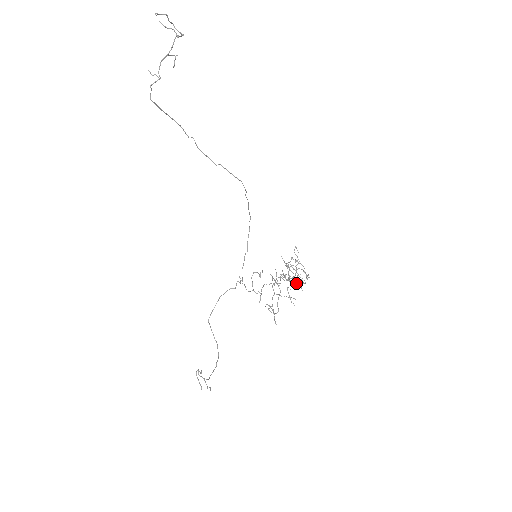
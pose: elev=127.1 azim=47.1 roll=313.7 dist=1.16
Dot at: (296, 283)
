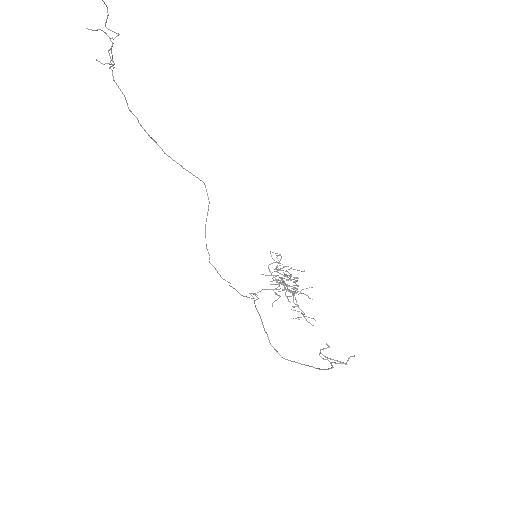
Dot at: (296, 281)
